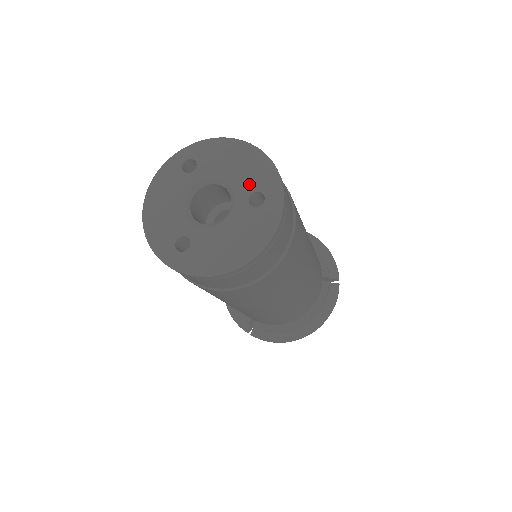
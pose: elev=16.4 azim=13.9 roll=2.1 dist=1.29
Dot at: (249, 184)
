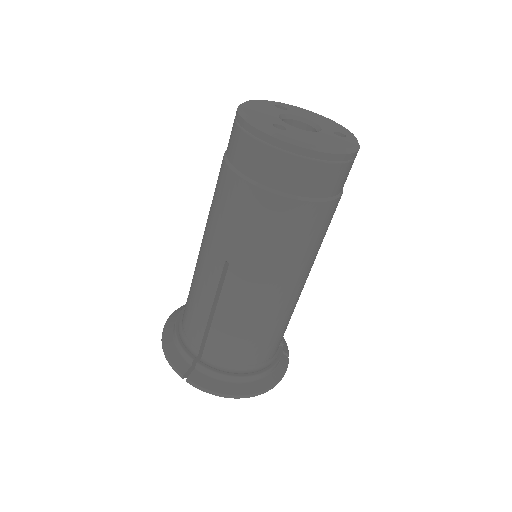
Dot at: (332, 128)
